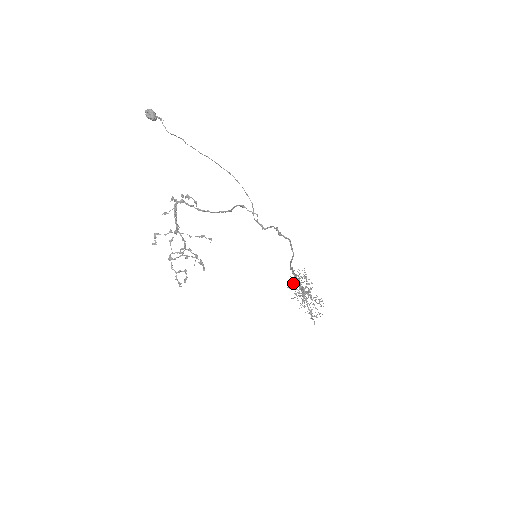
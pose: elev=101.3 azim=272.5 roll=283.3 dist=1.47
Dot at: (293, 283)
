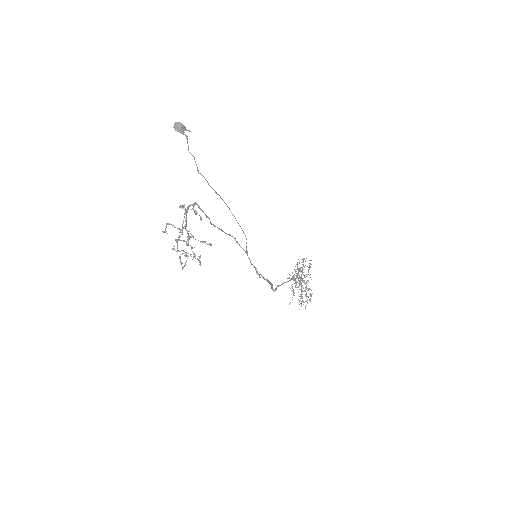
Dot at: occluded
